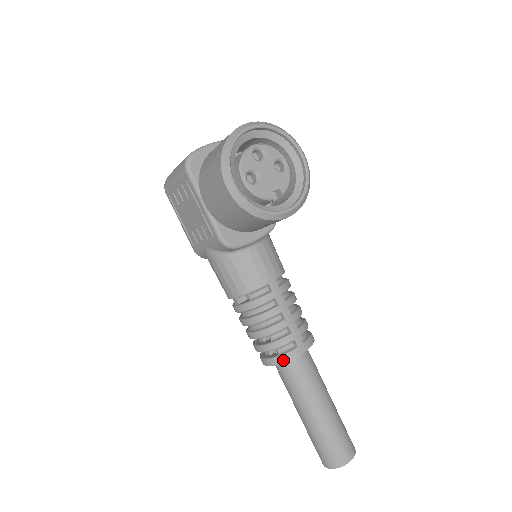
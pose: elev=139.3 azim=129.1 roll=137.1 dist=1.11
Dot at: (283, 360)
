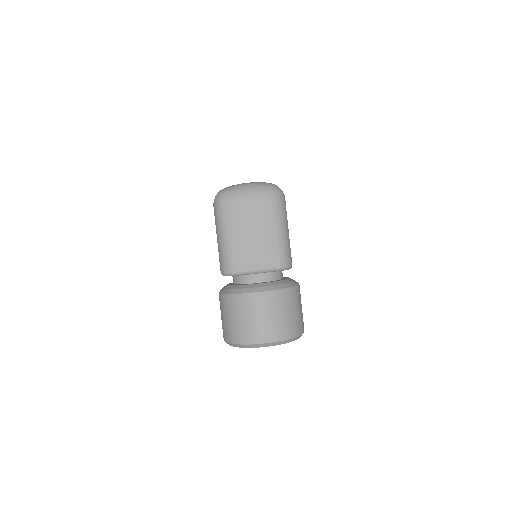
Dot at: occluded
